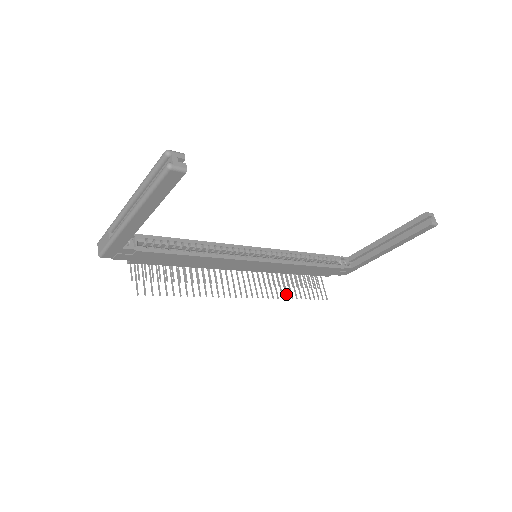
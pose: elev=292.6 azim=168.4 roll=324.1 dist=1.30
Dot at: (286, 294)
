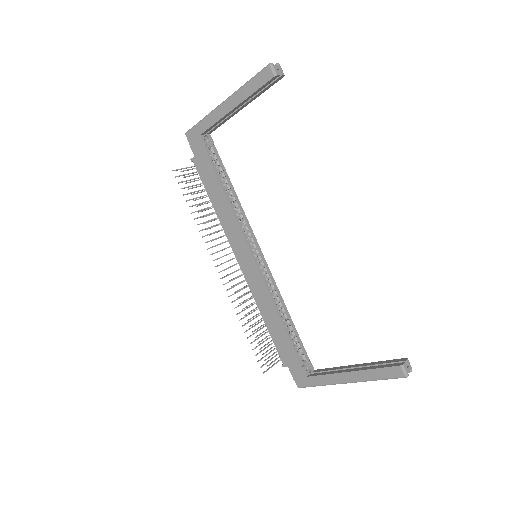
Dot at: occluded
